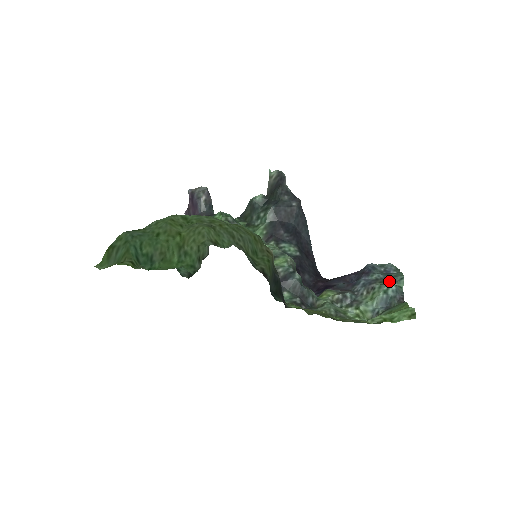
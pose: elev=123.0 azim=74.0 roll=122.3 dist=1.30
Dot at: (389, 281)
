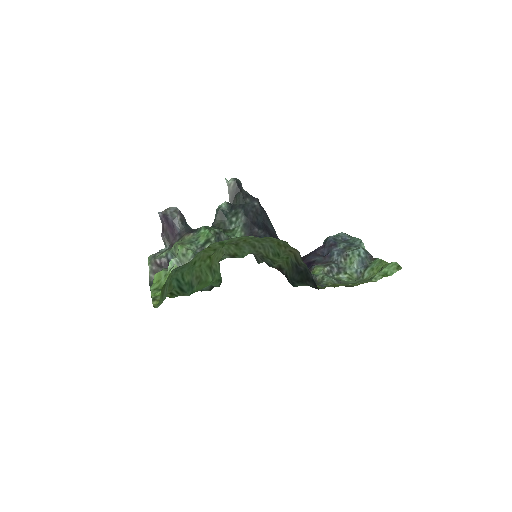
Dot at: (354, 246)
